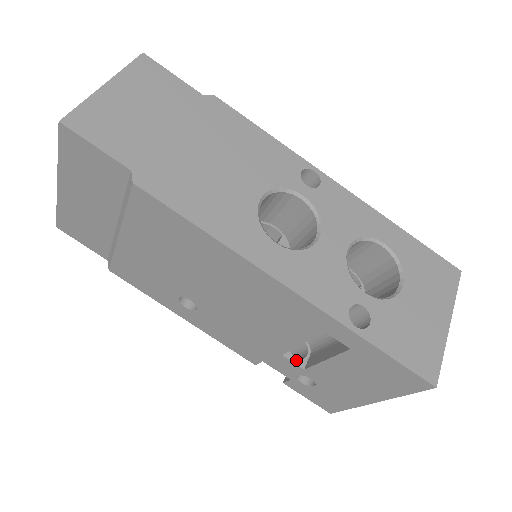
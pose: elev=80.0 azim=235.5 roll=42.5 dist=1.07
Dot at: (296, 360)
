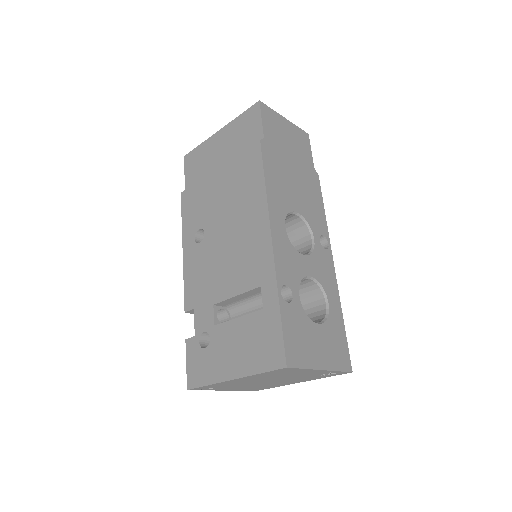
Dot at: (216, 317)
